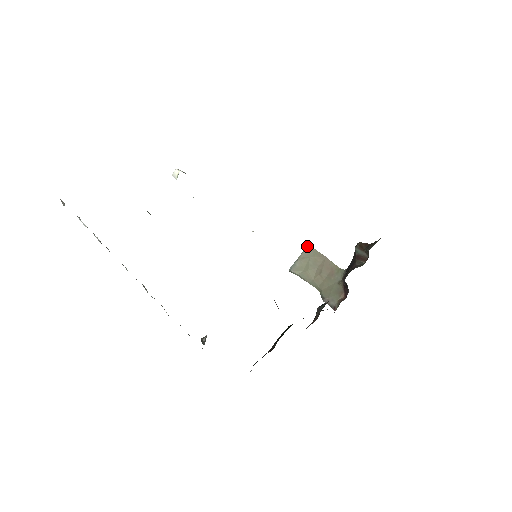
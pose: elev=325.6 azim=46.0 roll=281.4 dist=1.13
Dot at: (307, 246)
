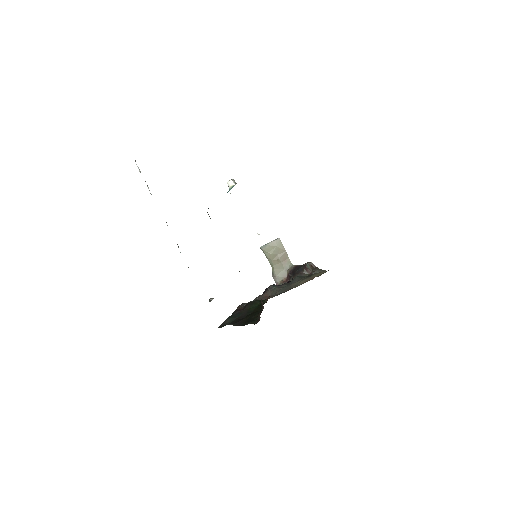
Dot at: (278, 238)
